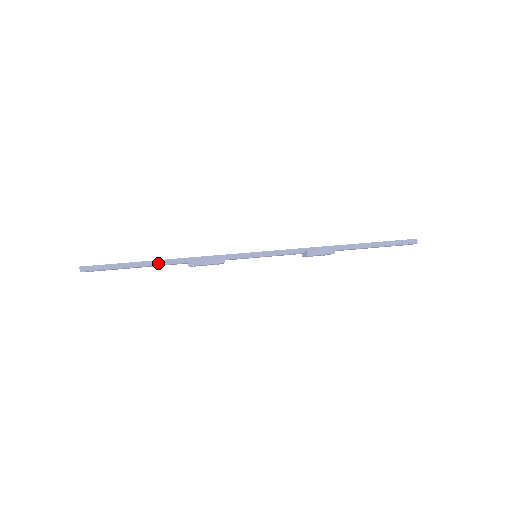
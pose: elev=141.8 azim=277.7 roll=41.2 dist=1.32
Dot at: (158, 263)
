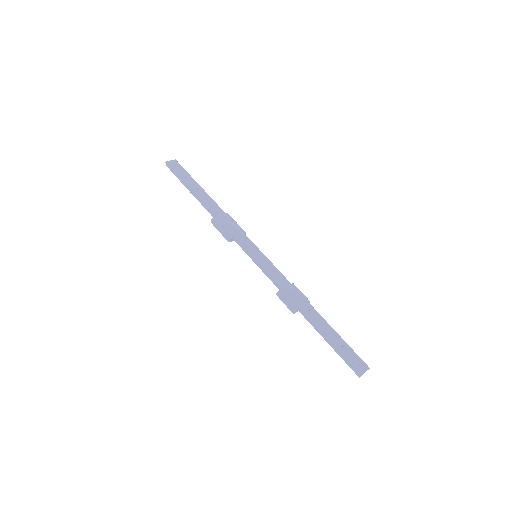
Dot at: (201, 201)
